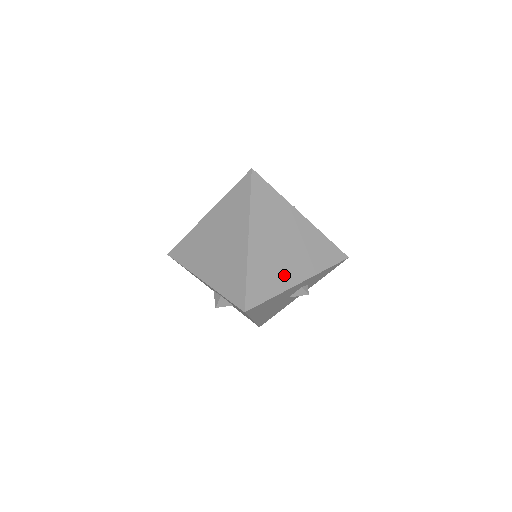
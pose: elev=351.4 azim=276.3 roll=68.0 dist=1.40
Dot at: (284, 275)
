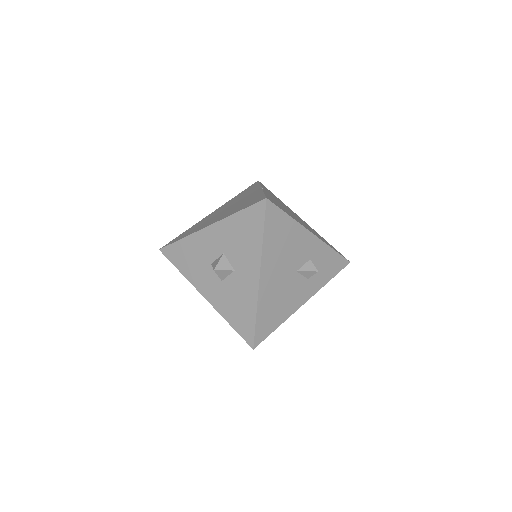
Dot at: (296, 219)
